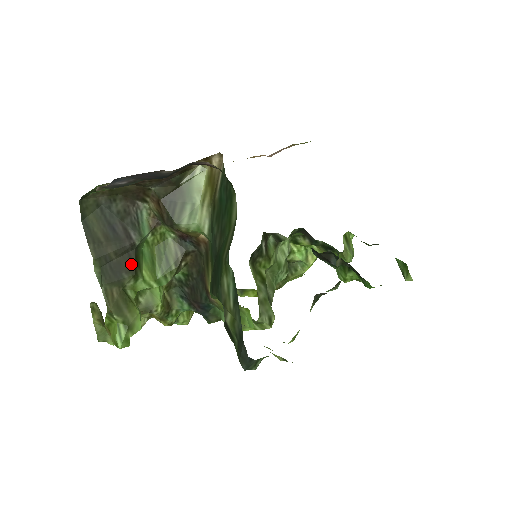
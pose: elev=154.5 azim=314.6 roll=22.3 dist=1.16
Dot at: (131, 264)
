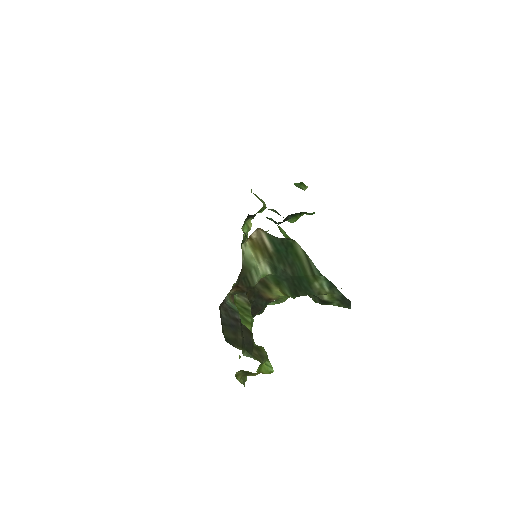
Dot at: (248, 331)
